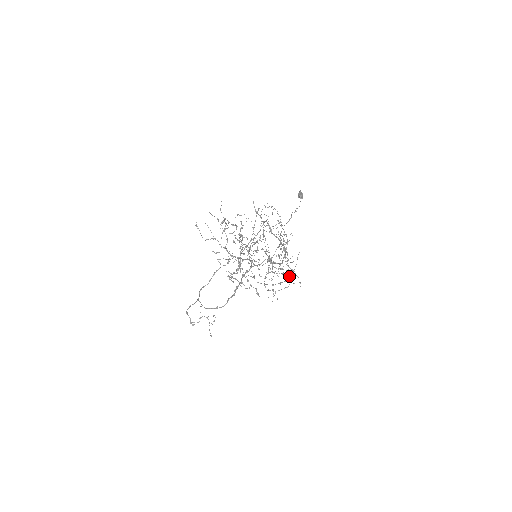
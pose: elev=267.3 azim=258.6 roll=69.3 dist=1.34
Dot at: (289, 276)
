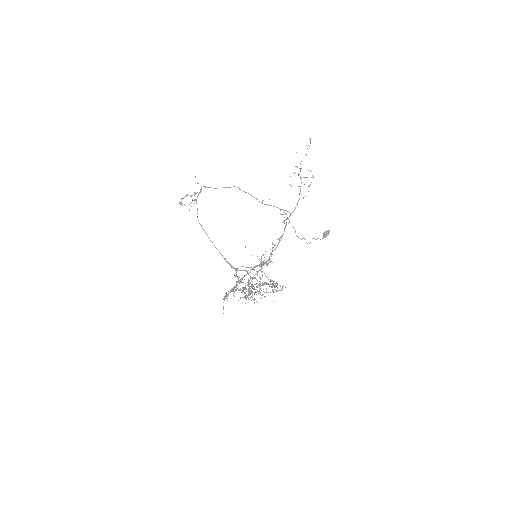
Dot at: occluded
